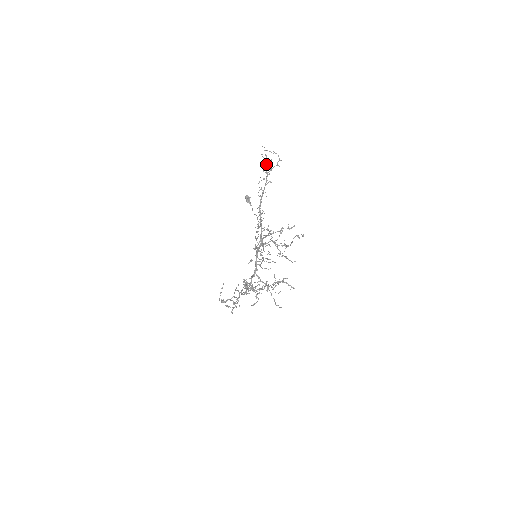
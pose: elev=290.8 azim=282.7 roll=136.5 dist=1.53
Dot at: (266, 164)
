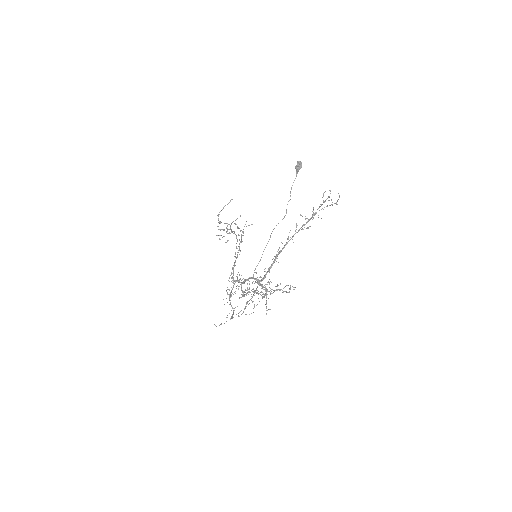
Dot at: (319, 207)
